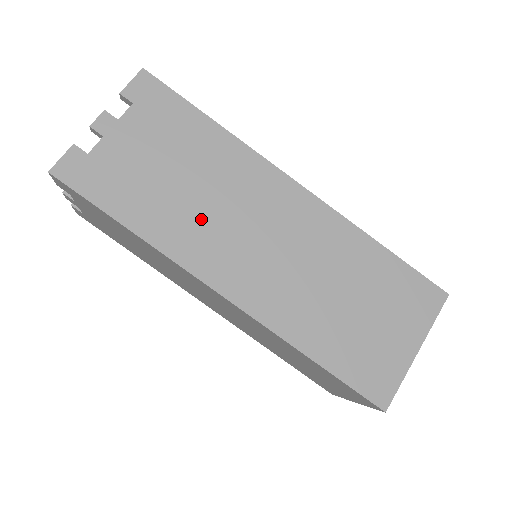
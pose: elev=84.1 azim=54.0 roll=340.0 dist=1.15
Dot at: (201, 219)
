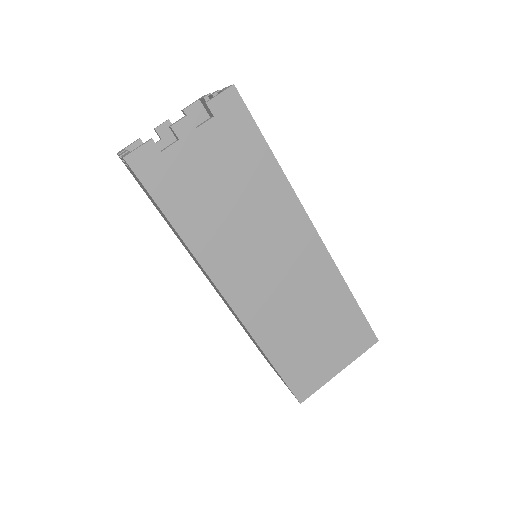
Dot at: (232, 236)
